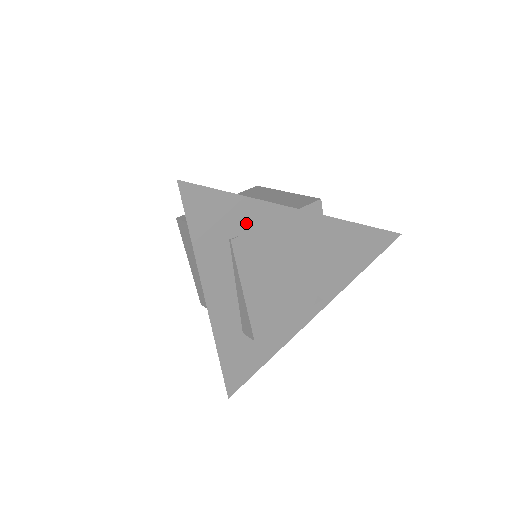
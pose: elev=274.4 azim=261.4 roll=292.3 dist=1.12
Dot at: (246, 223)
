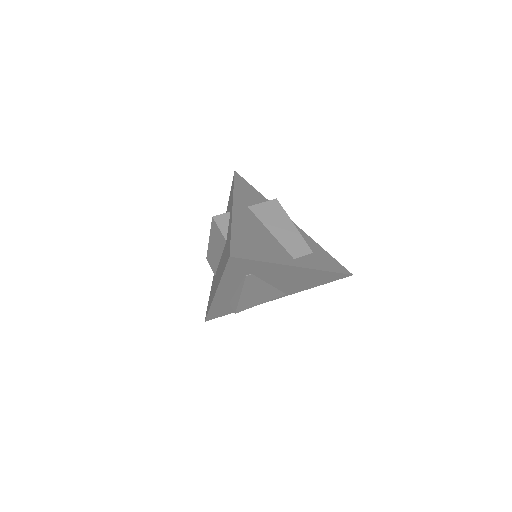
Dot at: (260, 270)
